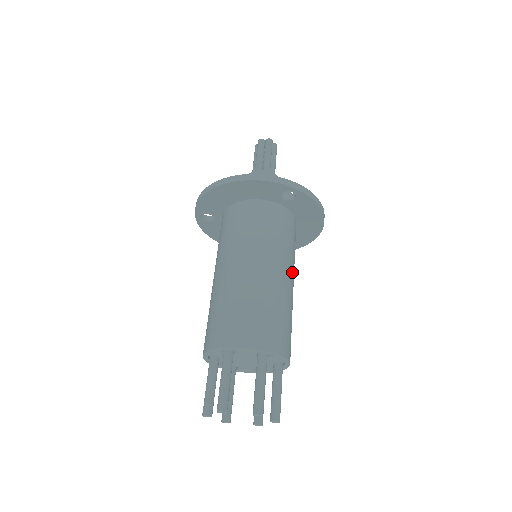
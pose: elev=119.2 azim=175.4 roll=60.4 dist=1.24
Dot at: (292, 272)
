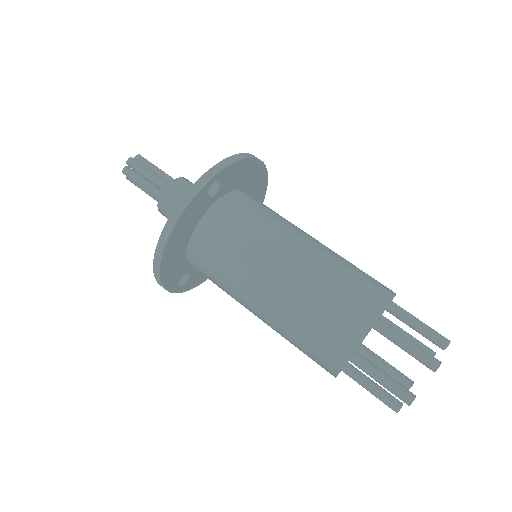
Dot at: (299, 232)
